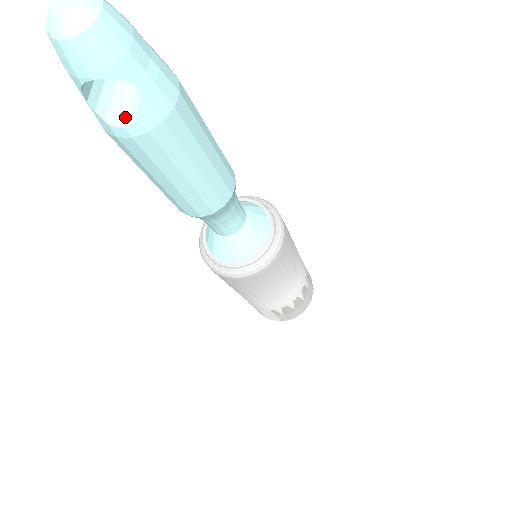
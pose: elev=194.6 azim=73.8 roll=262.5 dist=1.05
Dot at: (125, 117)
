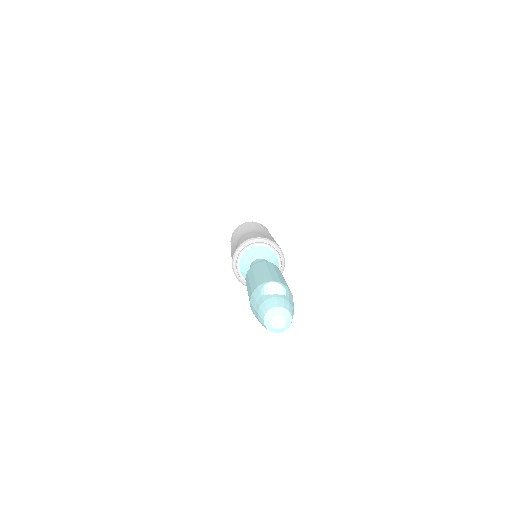
Dot at: occluded
